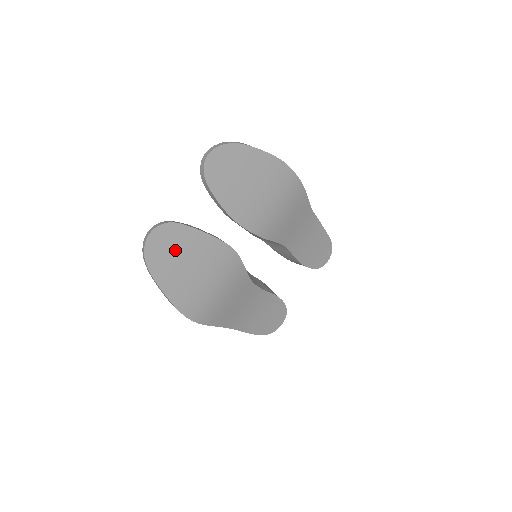
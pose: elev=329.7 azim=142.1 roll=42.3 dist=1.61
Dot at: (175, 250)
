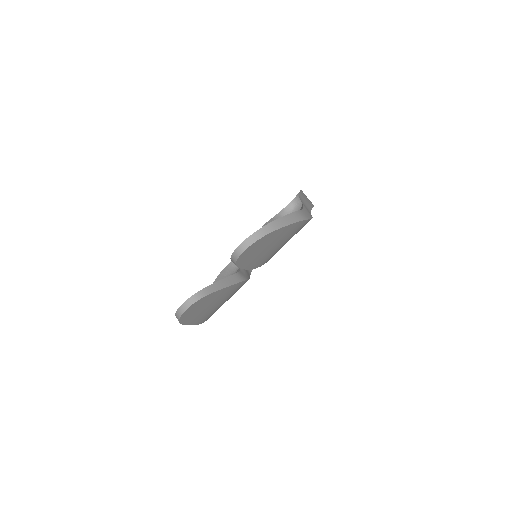
Dot at: (202, 306)
